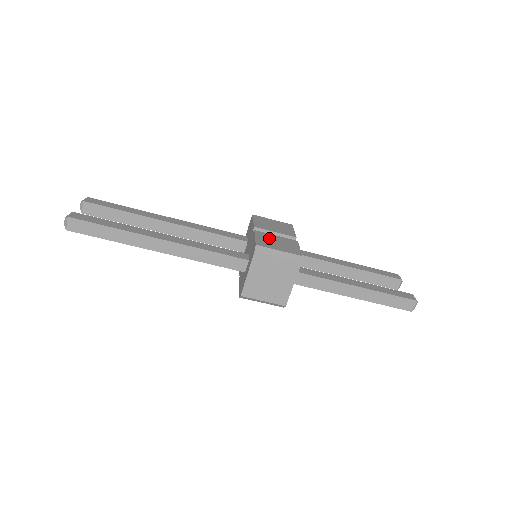
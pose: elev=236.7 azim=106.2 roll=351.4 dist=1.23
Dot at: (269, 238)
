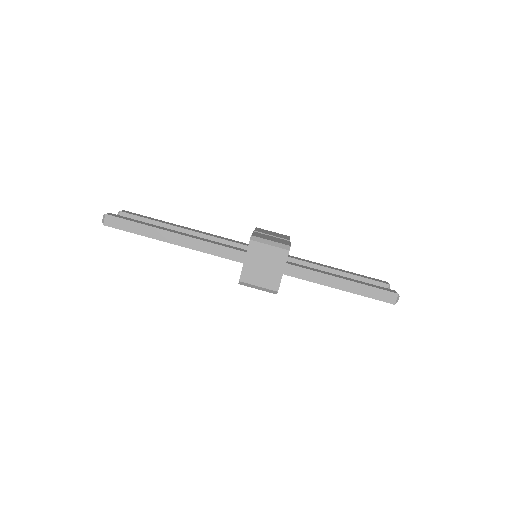
Dot at: (265, 236)
